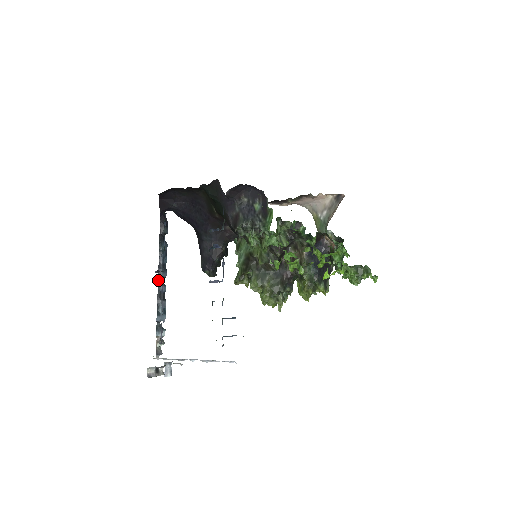
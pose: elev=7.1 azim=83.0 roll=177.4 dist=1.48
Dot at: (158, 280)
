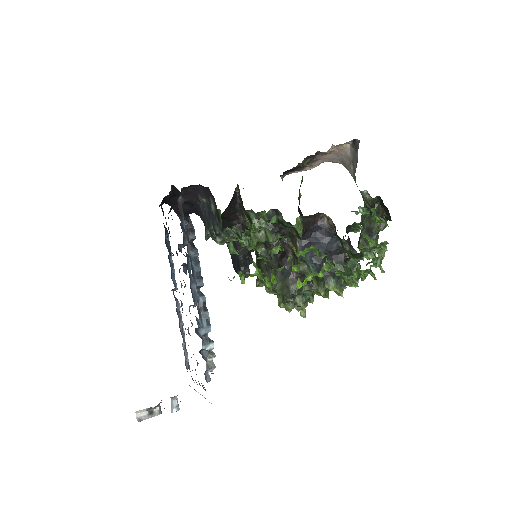
Dot at: occluded
